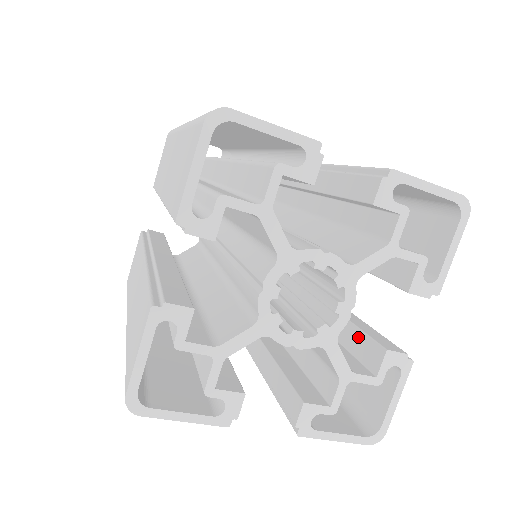
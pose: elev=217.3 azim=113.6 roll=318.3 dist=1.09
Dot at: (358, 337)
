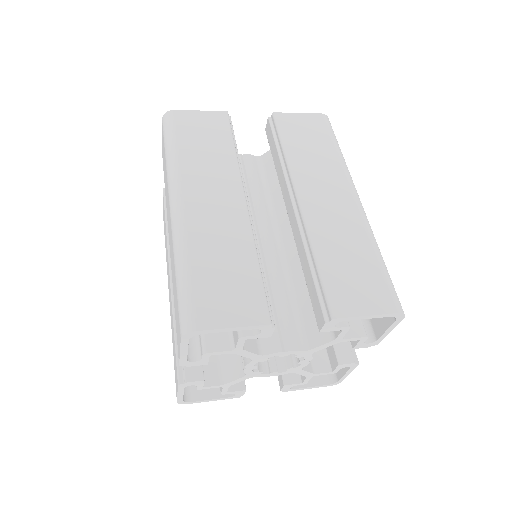
Dot at: occluded
